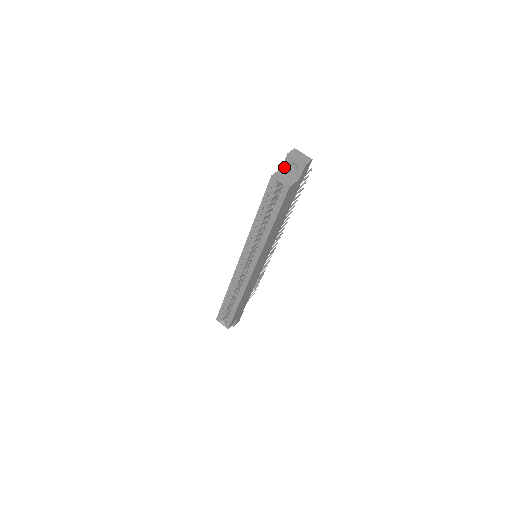
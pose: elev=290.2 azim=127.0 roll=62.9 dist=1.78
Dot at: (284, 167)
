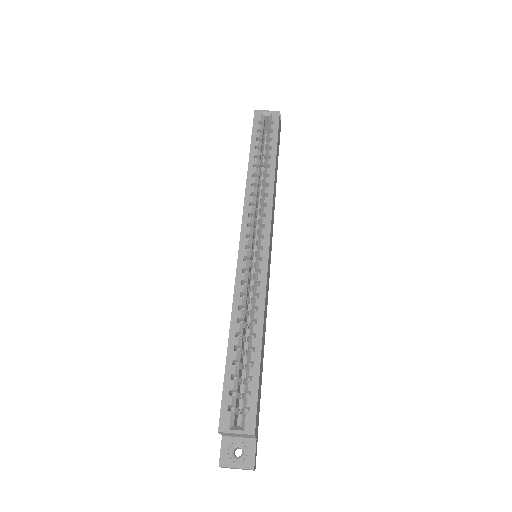
Dot at: occluded
